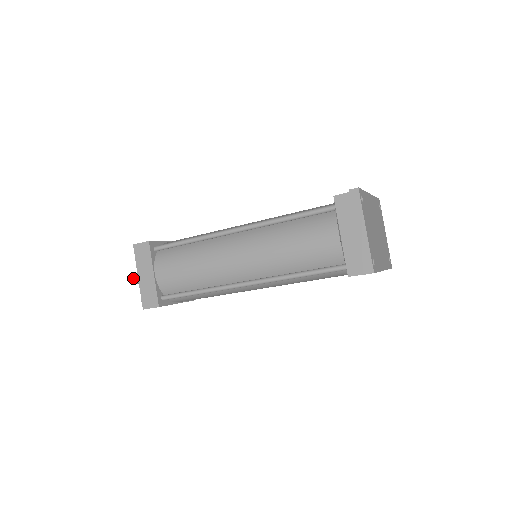
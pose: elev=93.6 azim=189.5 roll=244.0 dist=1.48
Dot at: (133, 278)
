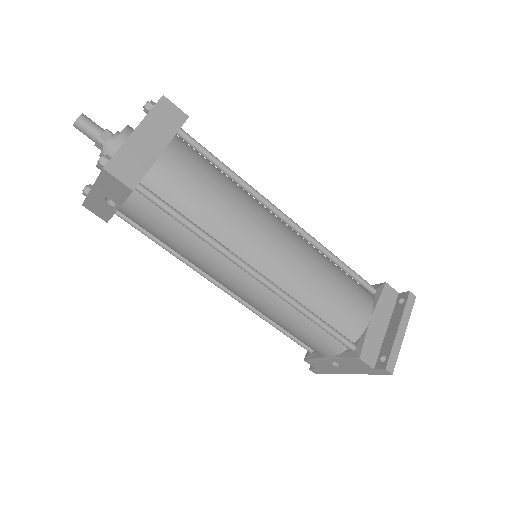
Dot at: (83, 115)
